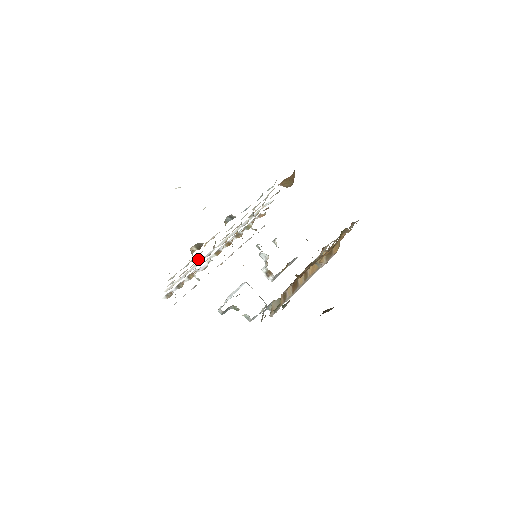
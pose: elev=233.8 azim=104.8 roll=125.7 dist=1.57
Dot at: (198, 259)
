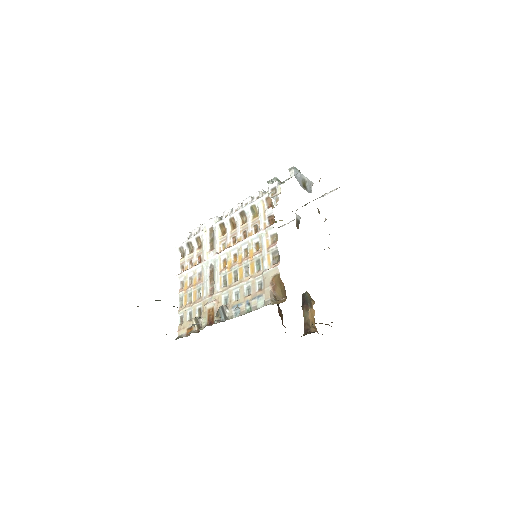
Dot at: (200, 294)
